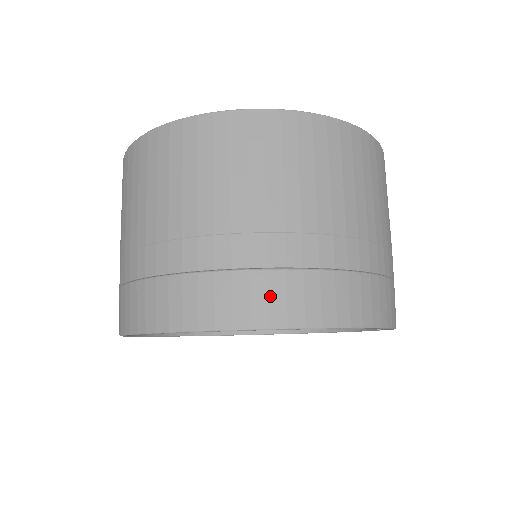
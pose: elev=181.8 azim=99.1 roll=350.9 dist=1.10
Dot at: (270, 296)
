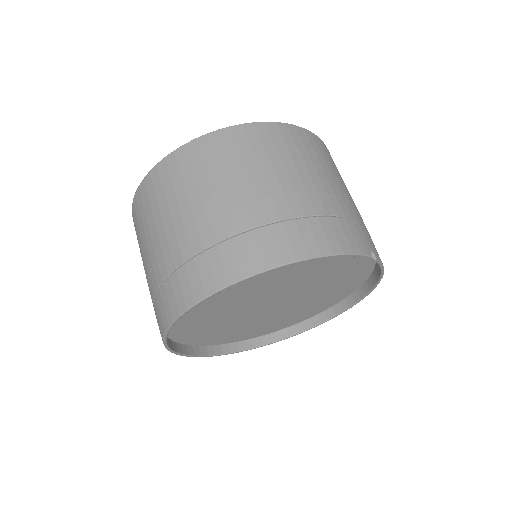
Dot at: (181, 287)
